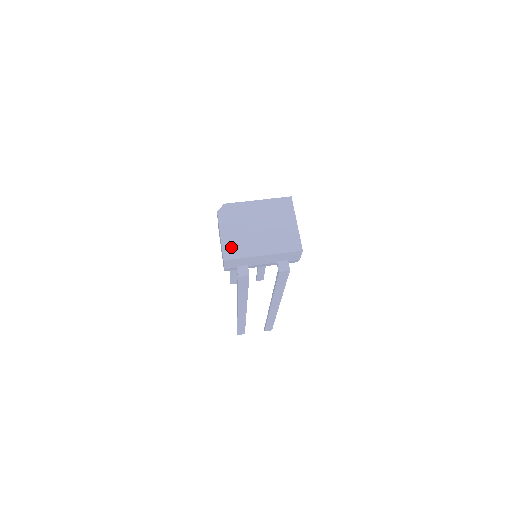
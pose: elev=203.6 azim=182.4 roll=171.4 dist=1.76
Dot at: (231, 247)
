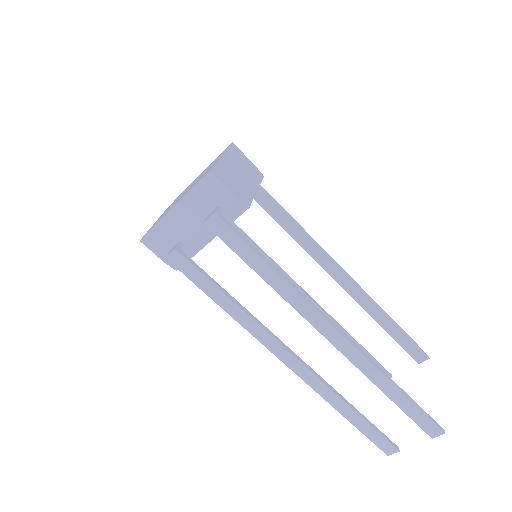
Dot at: occluded
